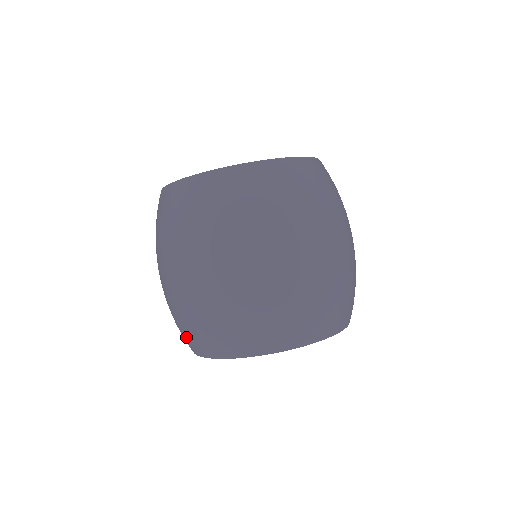
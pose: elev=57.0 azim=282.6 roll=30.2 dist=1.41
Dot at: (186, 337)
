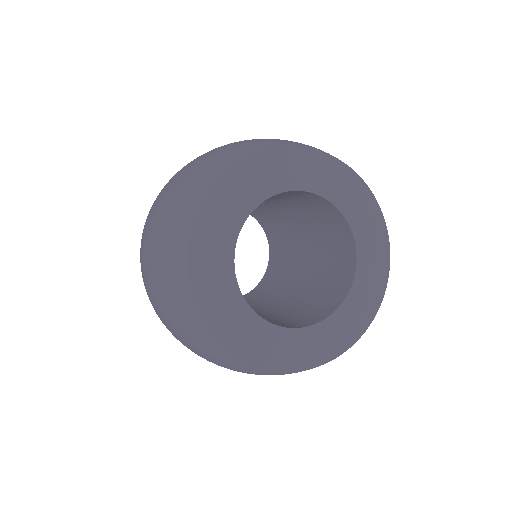
Dot at: occluded
